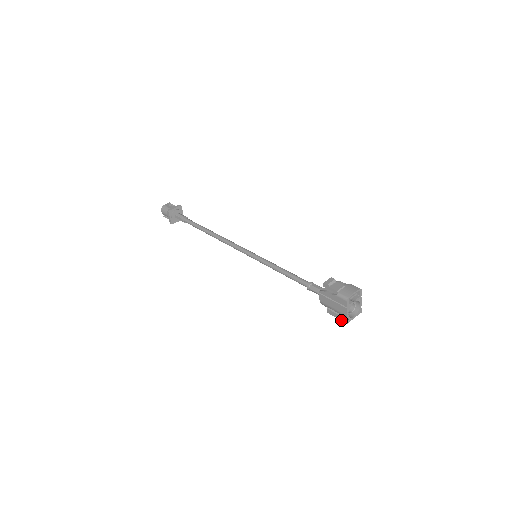
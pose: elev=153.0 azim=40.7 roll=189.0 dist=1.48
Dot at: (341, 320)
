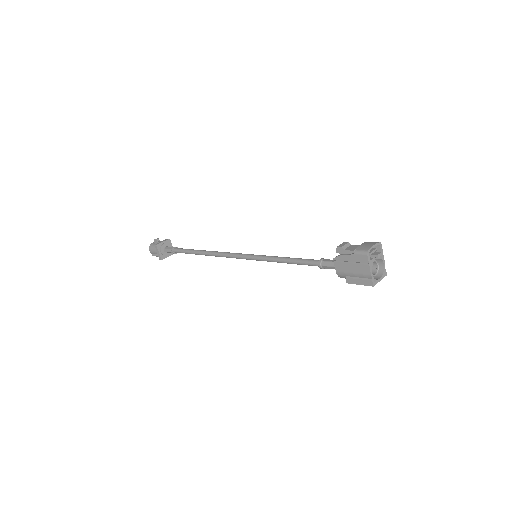
Dot at: (365, 285)
